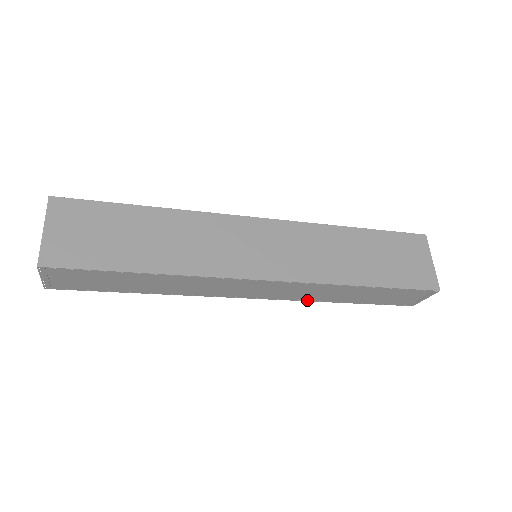
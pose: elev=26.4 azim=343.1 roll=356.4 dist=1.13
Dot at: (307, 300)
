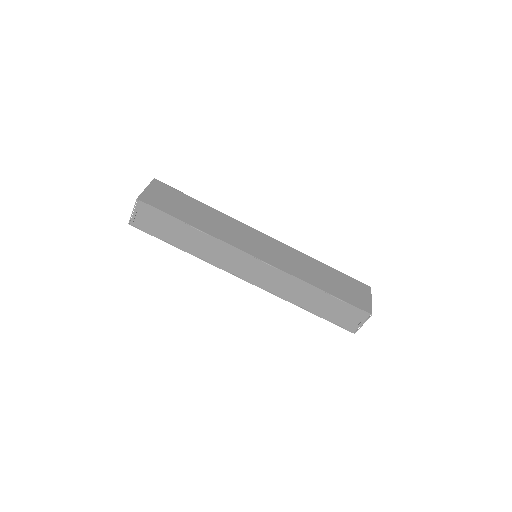
Dot at: (281, 297)
